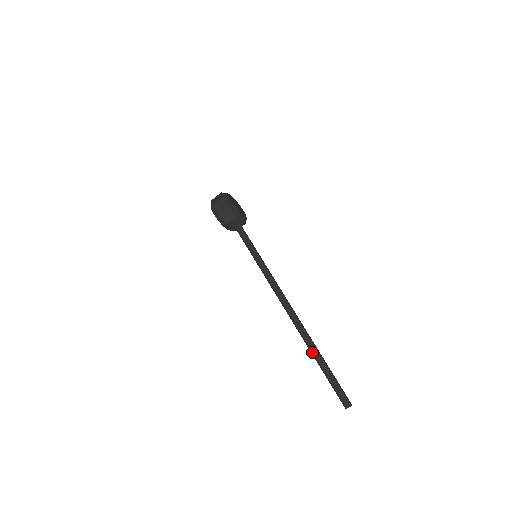
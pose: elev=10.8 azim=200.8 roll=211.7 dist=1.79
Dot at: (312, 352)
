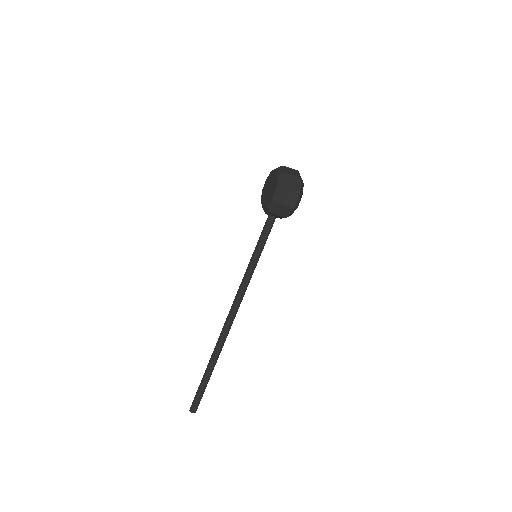
Dot at: (211, 364)
